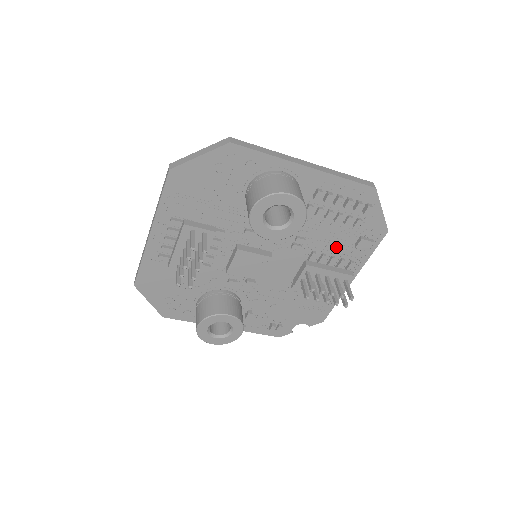
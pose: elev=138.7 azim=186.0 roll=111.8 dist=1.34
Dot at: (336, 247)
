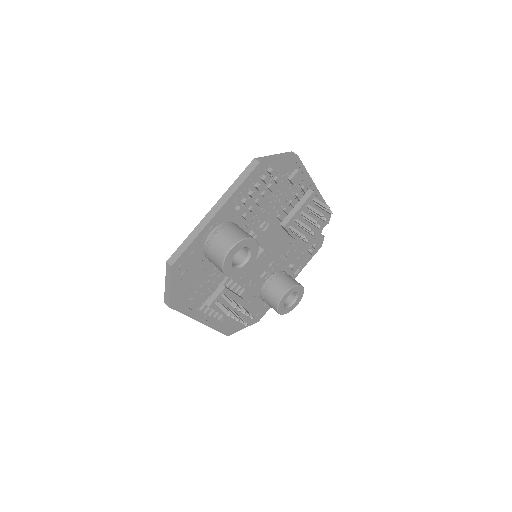
Dot at: (284, 198)
